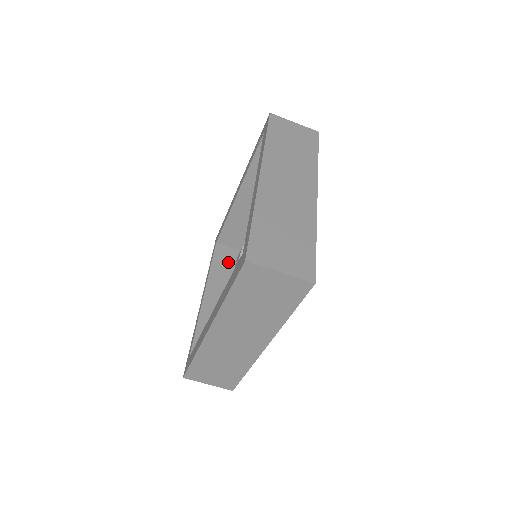
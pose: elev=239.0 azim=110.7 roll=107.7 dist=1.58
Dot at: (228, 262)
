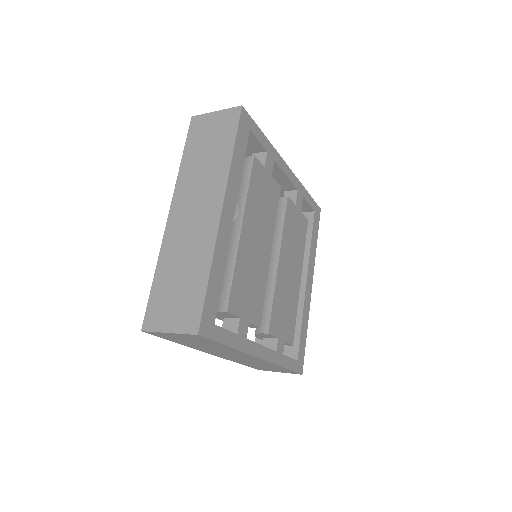
Dot at: occluded
